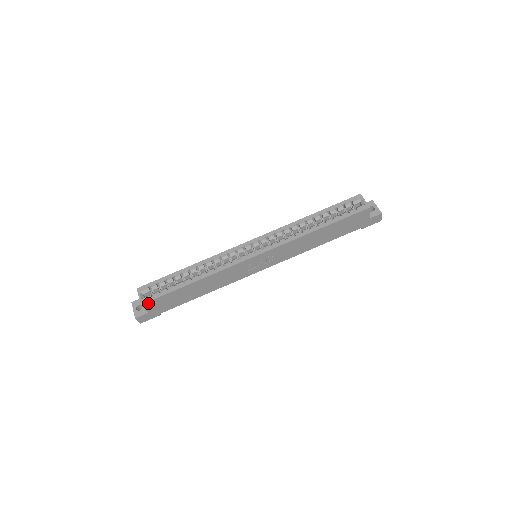
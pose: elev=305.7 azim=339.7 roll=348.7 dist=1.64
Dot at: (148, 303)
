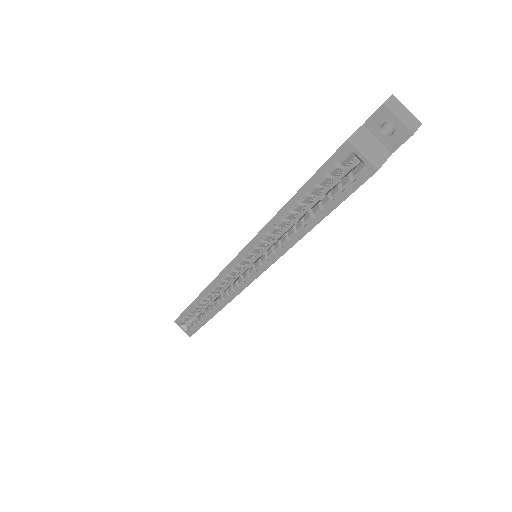
Dot at: occluded
